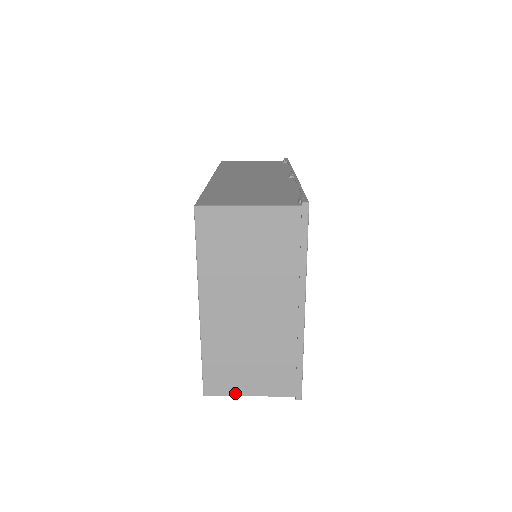
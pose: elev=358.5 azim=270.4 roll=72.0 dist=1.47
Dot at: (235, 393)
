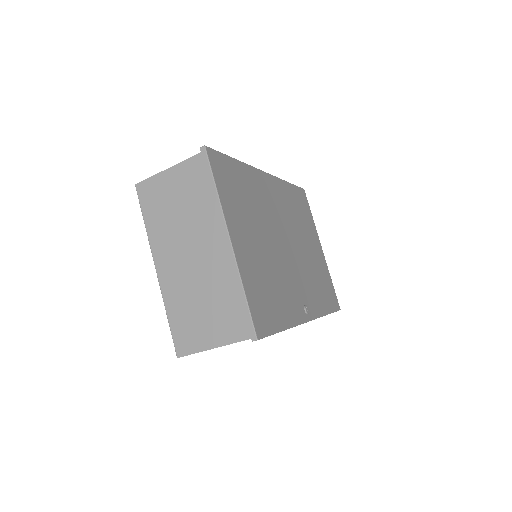
Dot at: (201, 348)
